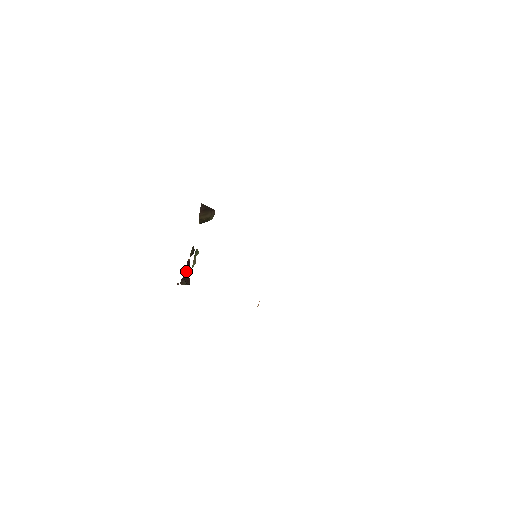
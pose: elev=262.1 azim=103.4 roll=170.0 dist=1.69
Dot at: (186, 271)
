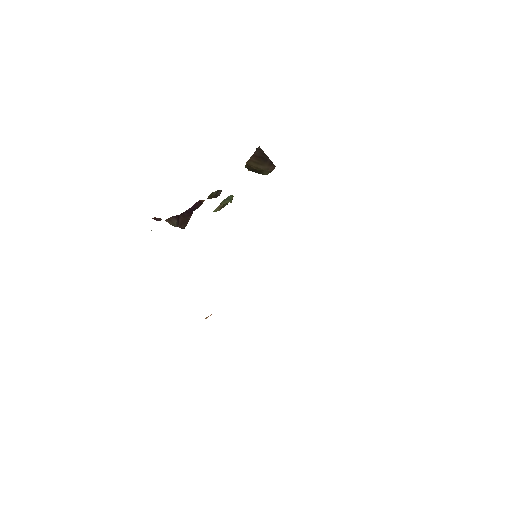
Dot at: (189, 211)
